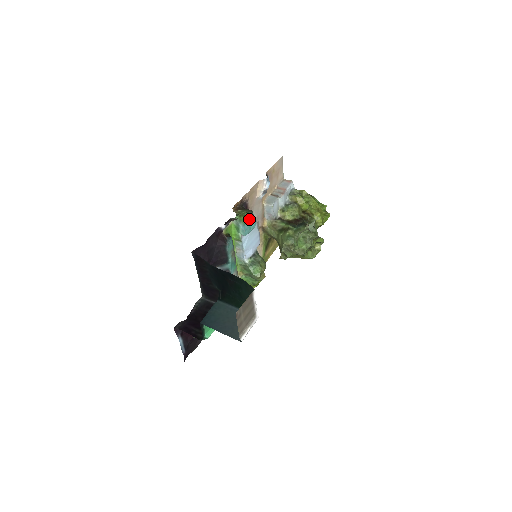
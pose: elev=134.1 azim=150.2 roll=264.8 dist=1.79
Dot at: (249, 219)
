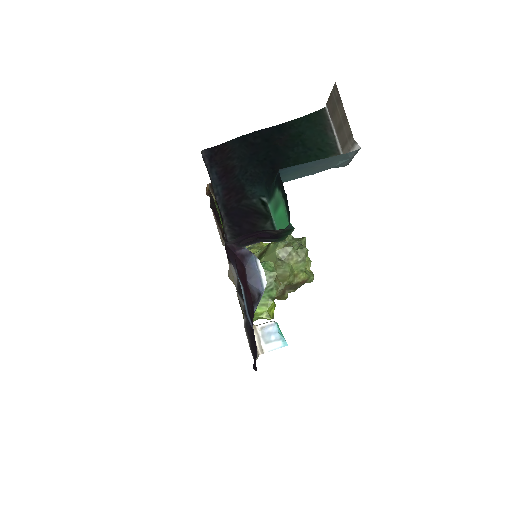
Dot at: occluded
